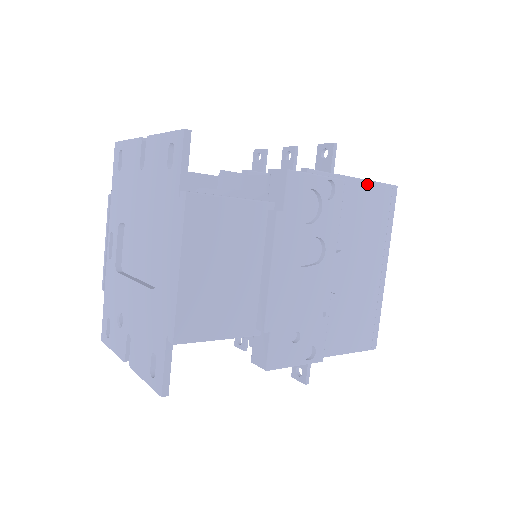
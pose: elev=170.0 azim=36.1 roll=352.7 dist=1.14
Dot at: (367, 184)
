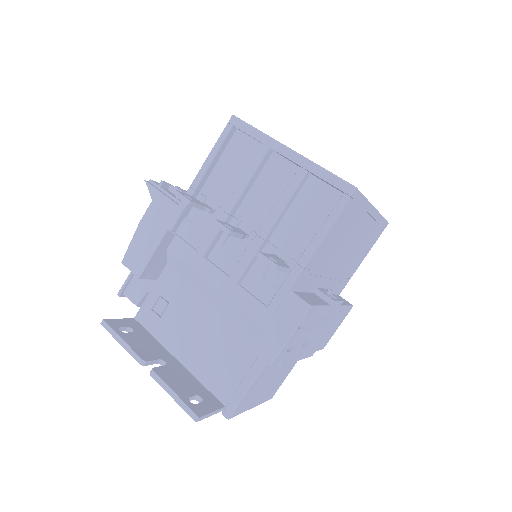
Dot at: (325, 237)
